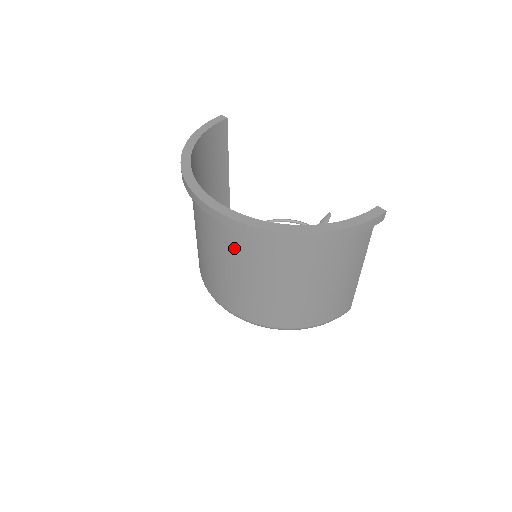
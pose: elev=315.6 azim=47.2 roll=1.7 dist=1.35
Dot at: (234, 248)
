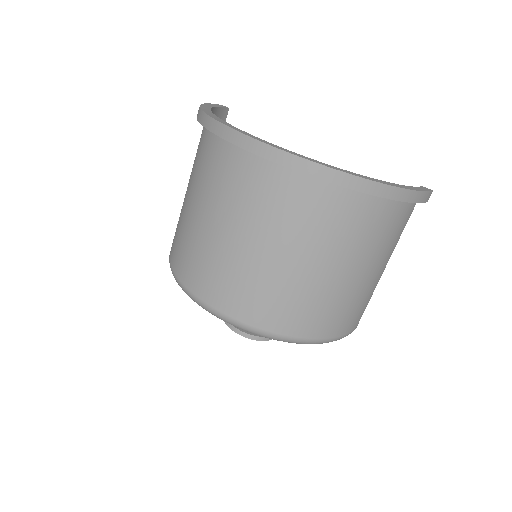
Dot at: (276, 208)
